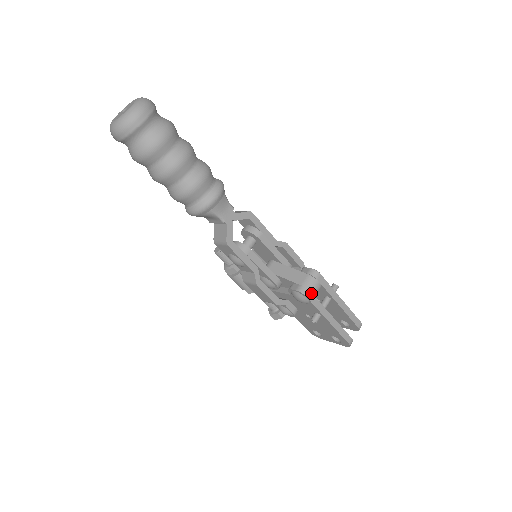
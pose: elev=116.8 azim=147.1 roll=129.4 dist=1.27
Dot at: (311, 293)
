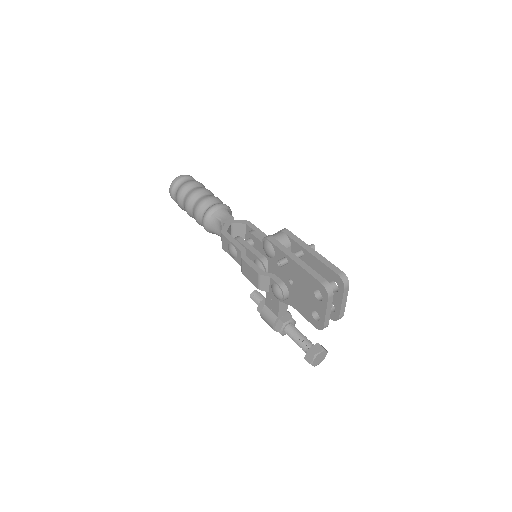
Dot at: (273, 238)
